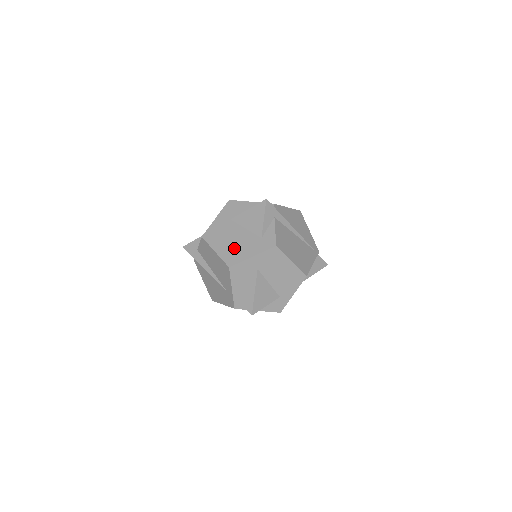
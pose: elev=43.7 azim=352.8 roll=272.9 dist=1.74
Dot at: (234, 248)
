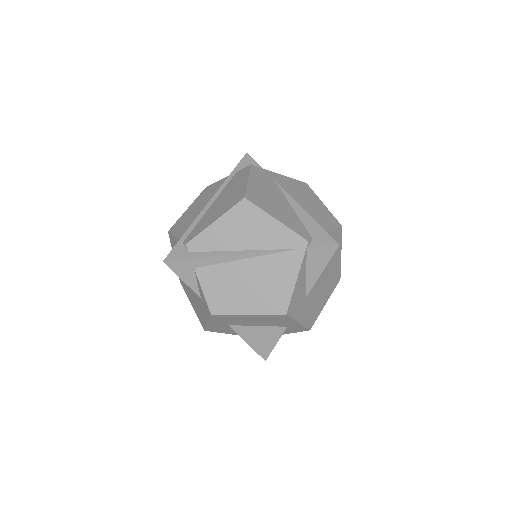
Dot at: (196, 306)
